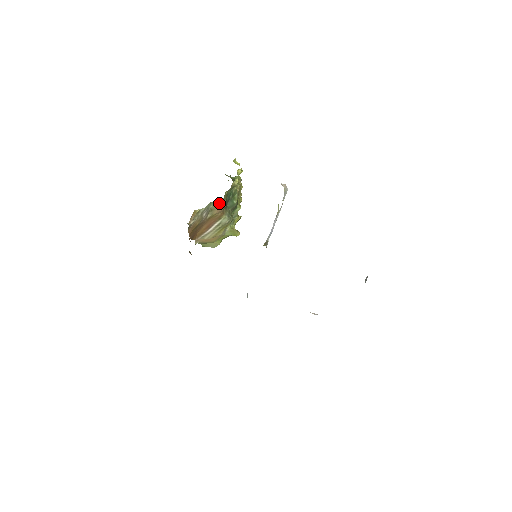
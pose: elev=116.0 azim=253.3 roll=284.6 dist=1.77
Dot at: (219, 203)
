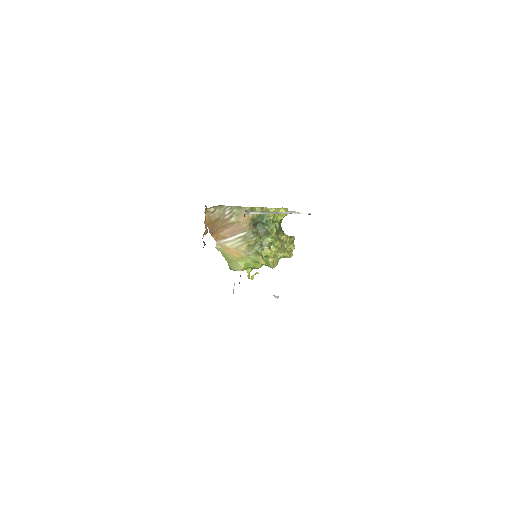
Dot at: (244, 209)
